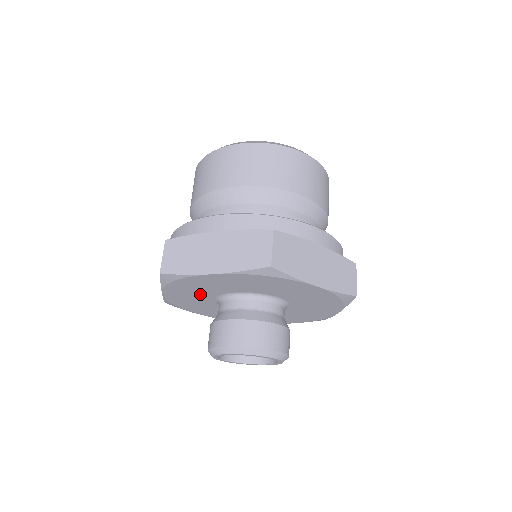
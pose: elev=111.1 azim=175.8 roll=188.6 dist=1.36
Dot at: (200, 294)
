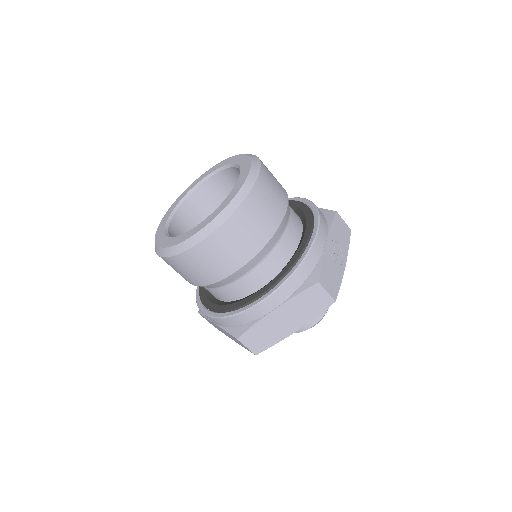
Dot at: occluded
